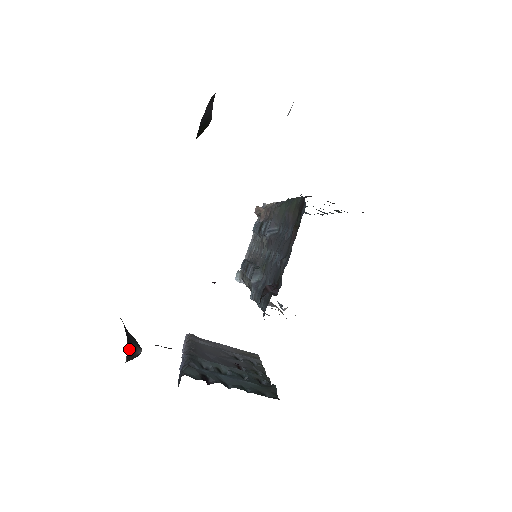
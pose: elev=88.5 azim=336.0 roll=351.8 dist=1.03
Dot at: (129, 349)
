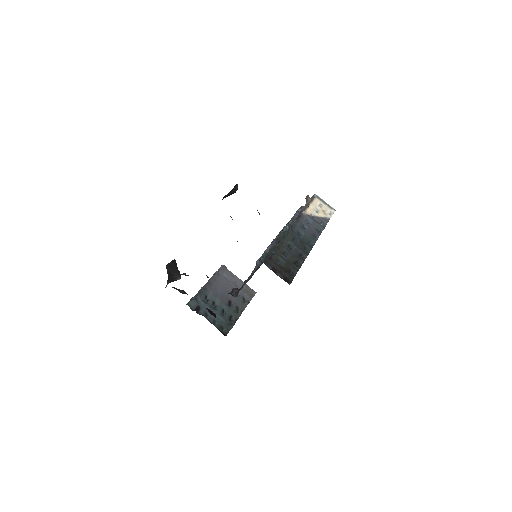
Dot at: (171, 279)
